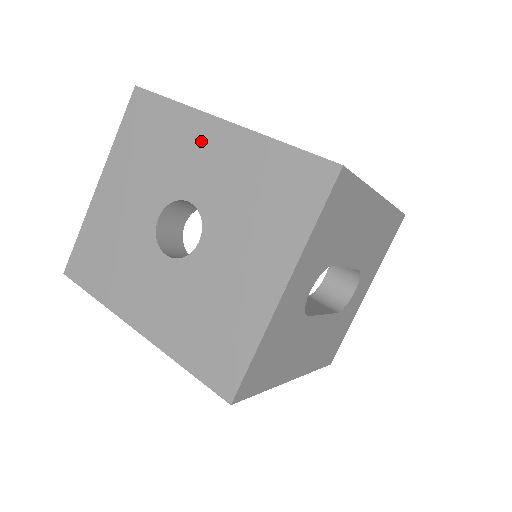
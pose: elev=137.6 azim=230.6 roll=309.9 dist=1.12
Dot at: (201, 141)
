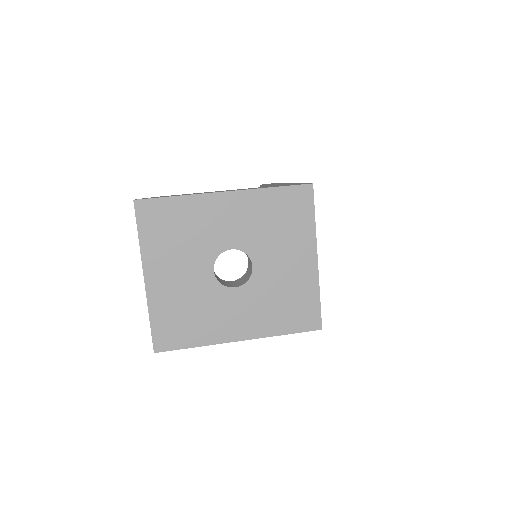
Dot at: (217, 211)
